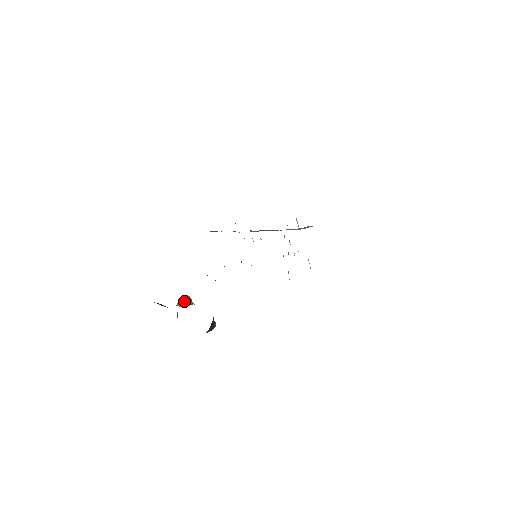
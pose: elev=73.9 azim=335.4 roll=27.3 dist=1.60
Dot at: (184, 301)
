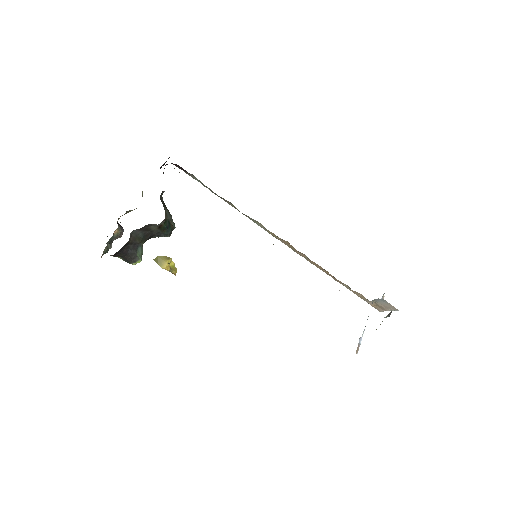
Dot at: (163, 260)
